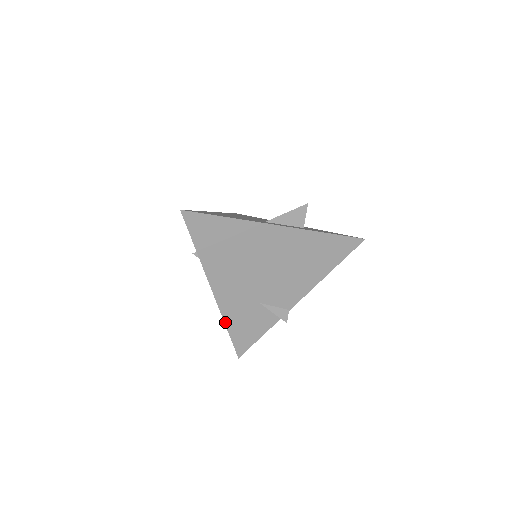
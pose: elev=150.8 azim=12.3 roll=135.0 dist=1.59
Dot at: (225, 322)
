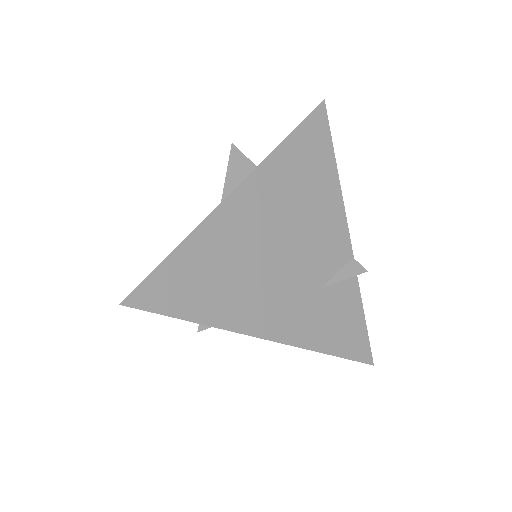
Dot at: (318, 351)
